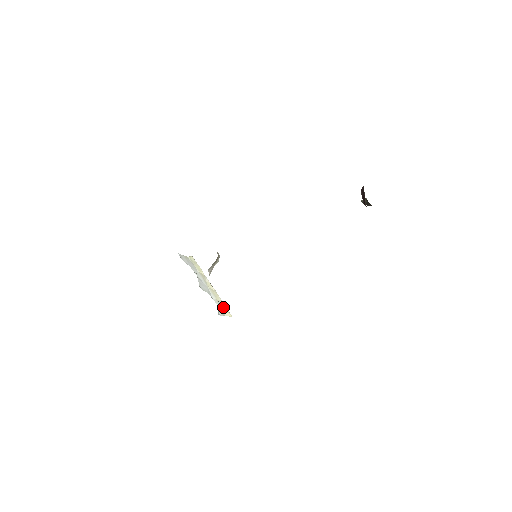
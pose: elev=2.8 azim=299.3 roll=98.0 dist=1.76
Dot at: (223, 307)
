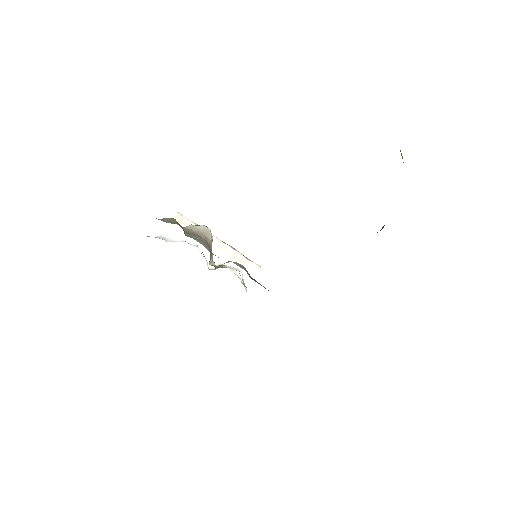
Dot at: (246, 264)
